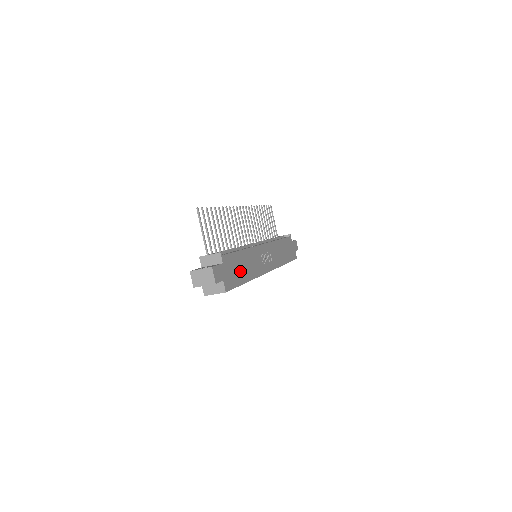
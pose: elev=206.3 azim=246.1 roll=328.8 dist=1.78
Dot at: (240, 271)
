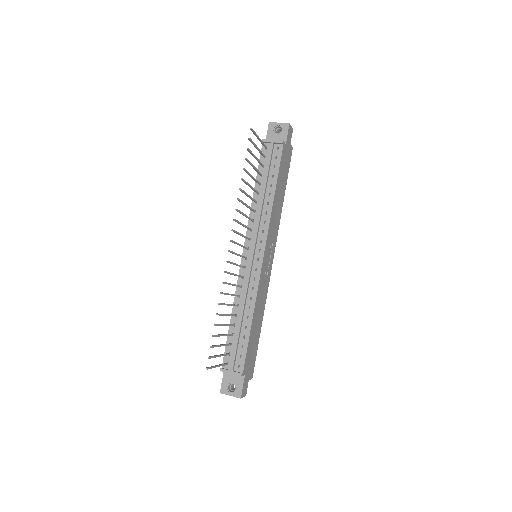
Dot at: (255, 338)
